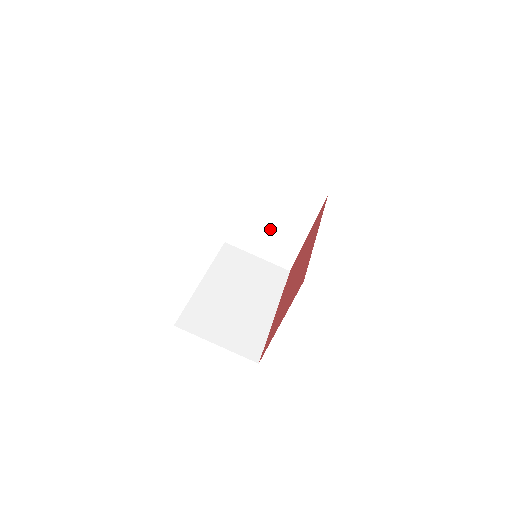
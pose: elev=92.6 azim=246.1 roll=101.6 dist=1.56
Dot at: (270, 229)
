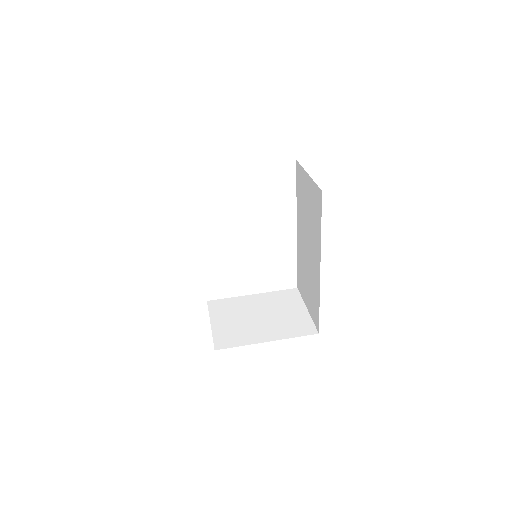
Dot at: (248, 319)
